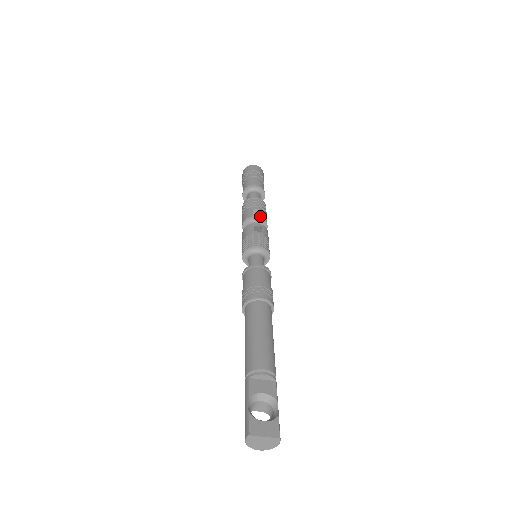
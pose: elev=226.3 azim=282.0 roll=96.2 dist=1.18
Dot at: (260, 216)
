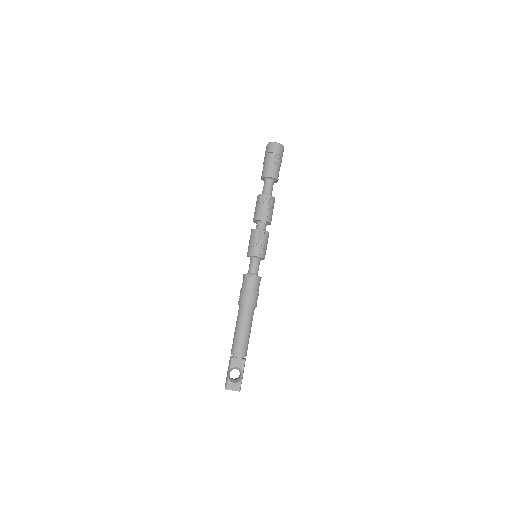
Dot at: (266, 218)
